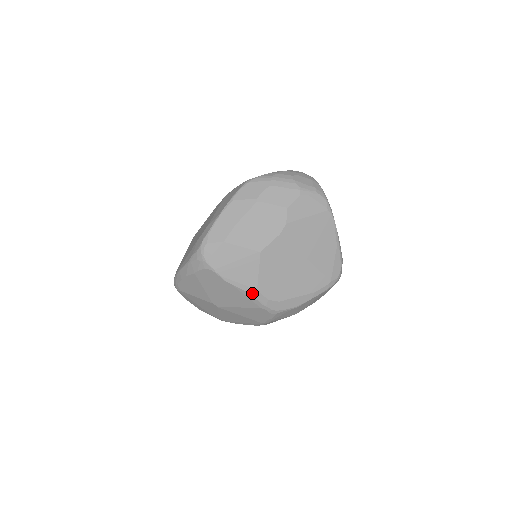
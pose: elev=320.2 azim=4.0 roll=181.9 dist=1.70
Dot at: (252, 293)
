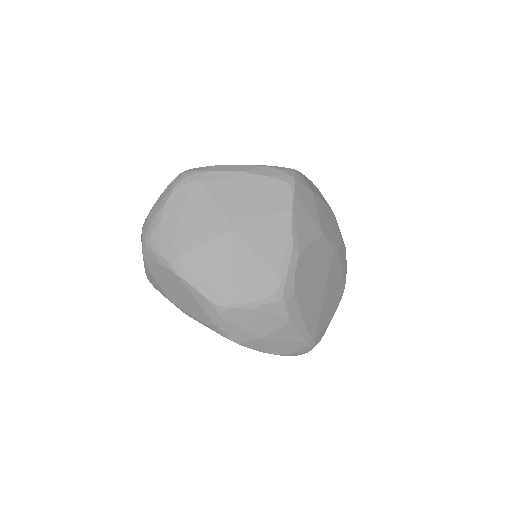
Dot at: (294, 250)
